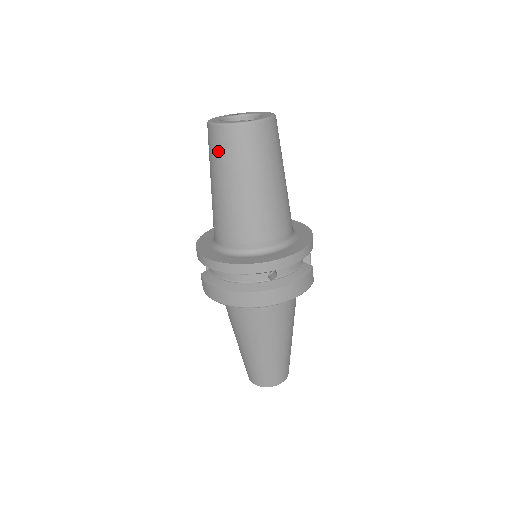
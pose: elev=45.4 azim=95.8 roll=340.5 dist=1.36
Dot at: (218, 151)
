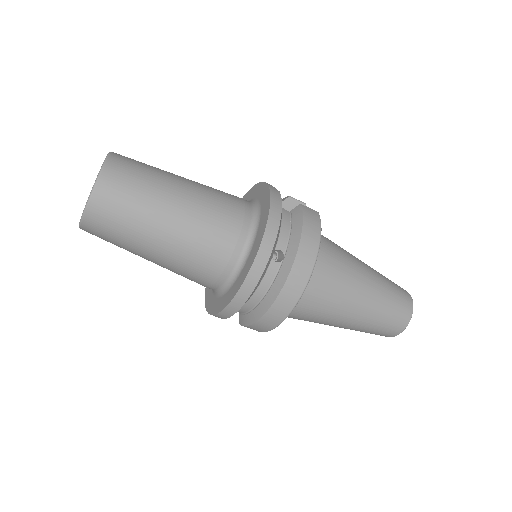
Dot at: (111, 236)
